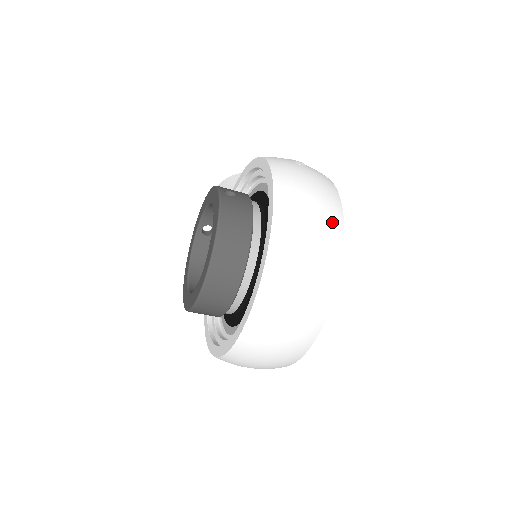
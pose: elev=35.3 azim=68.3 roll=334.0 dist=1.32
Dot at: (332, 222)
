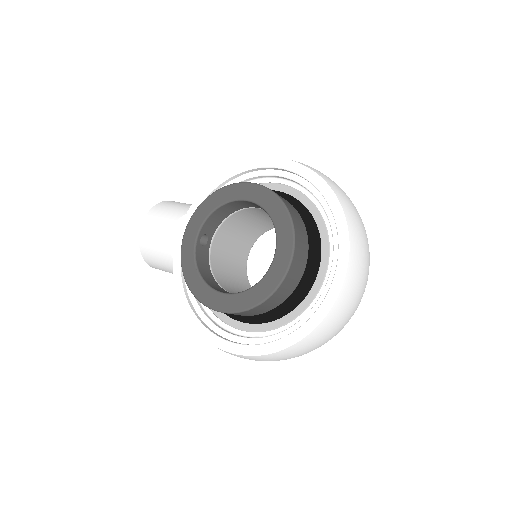
Dot at: occluded
